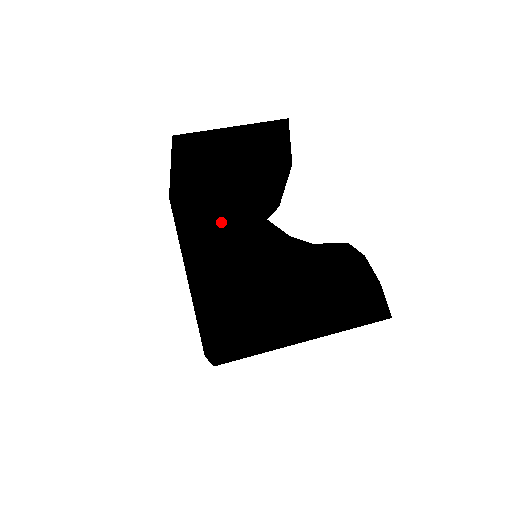
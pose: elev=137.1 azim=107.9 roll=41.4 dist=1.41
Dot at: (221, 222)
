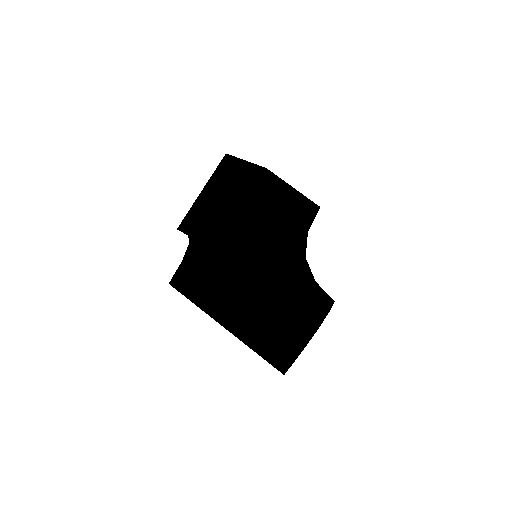
Dot at: (204, 224)
